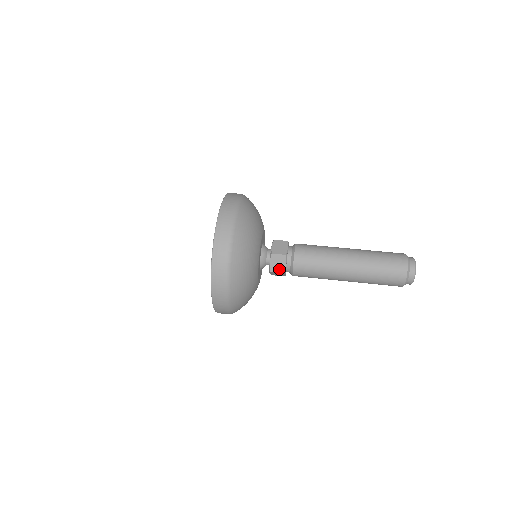
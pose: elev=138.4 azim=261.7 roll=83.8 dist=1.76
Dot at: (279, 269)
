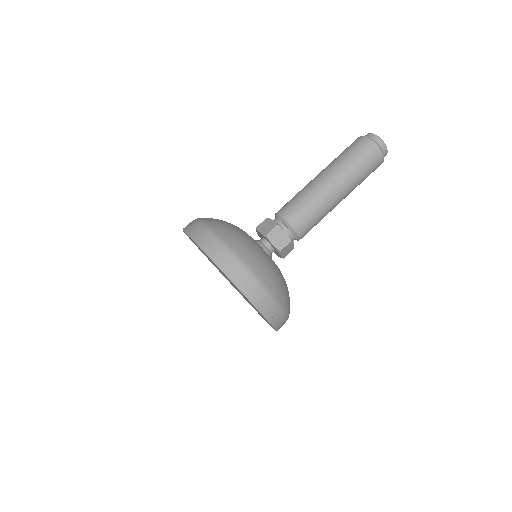
Dot at: (289, 251)
